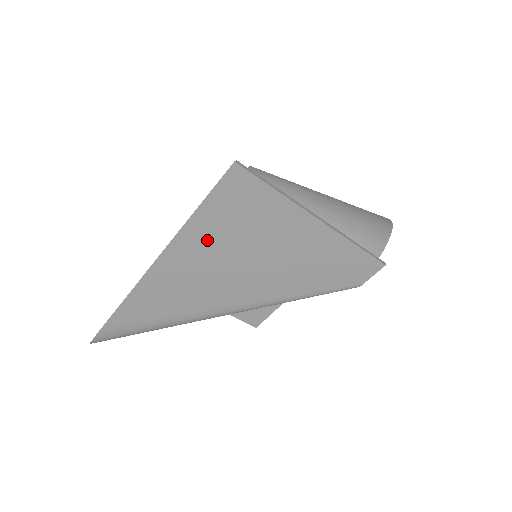
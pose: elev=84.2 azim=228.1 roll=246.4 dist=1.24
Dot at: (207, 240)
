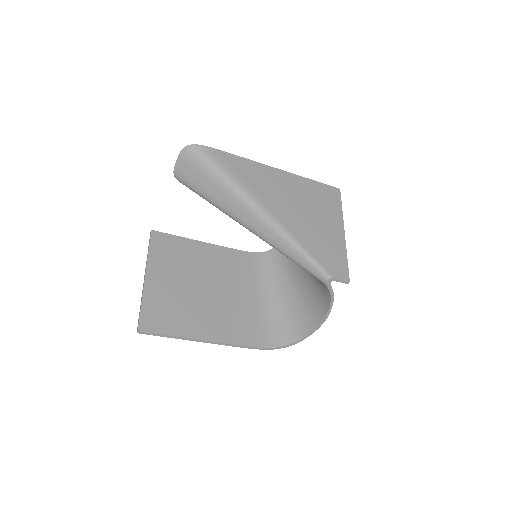
Dot at: (303, 189)
